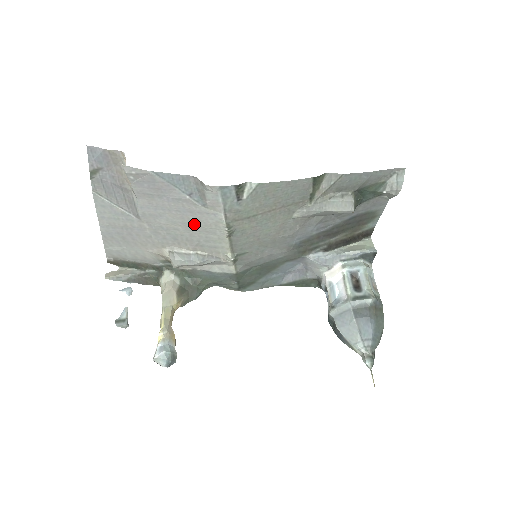
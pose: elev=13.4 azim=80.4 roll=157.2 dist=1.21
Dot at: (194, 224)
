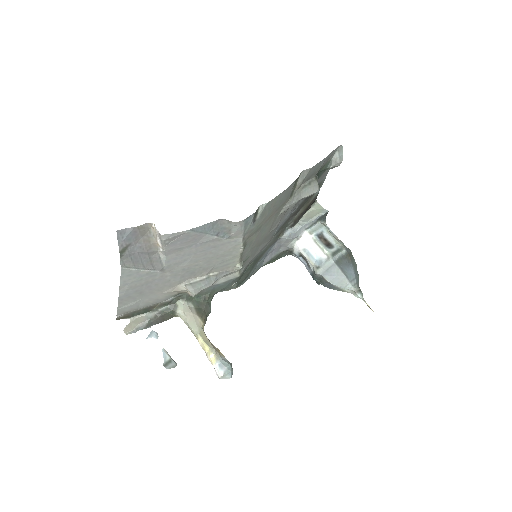
Dot at: (214, 255)
